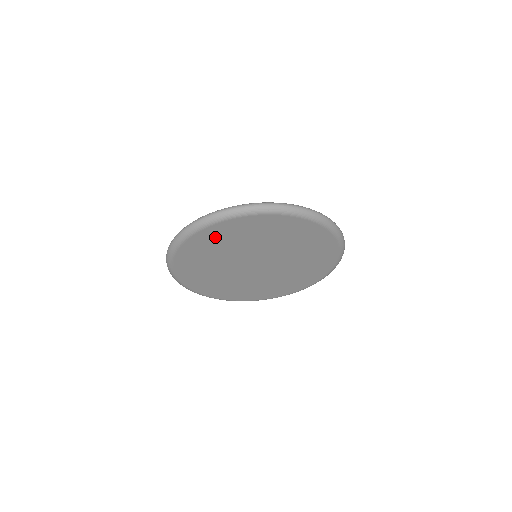
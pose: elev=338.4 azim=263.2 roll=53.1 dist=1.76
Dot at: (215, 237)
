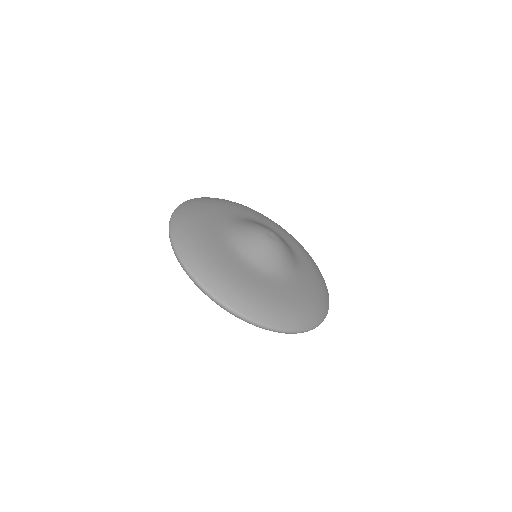
Dot at: occluded
